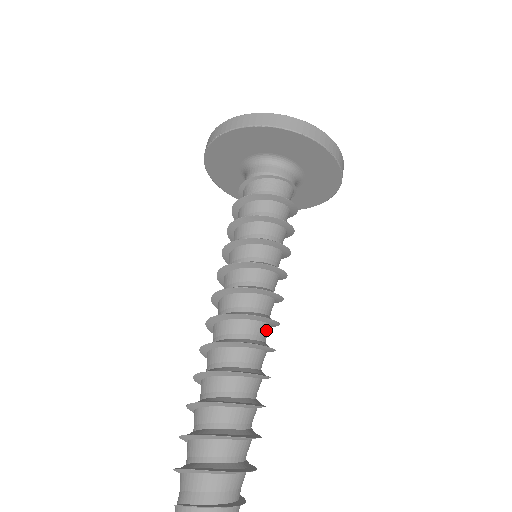
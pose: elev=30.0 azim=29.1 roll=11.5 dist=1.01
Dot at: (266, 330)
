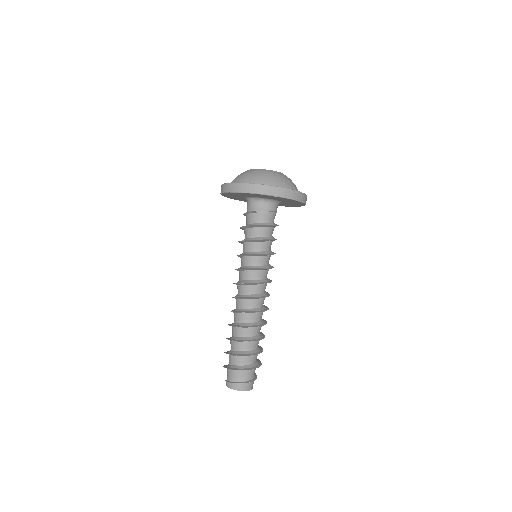
Dot at: (263, 300)
